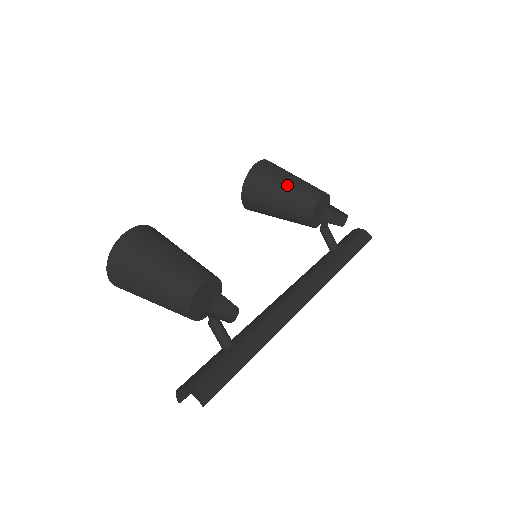
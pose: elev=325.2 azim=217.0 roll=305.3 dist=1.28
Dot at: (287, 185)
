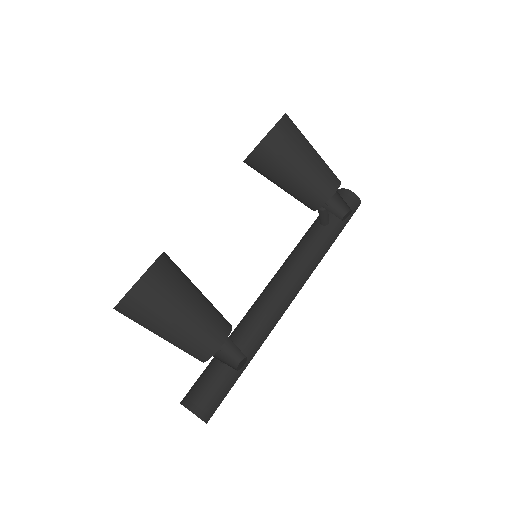
Dot at: (302, 170)
